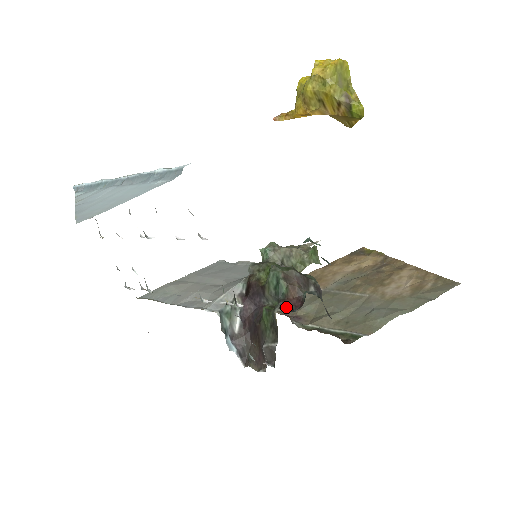
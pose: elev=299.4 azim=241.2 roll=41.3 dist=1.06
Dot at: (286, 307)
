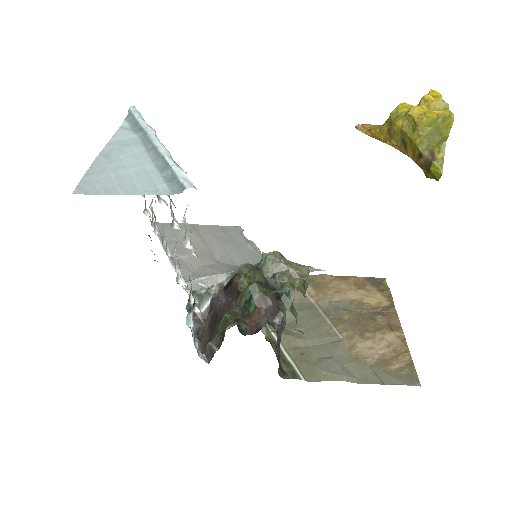
Dot at: (242, 326)
